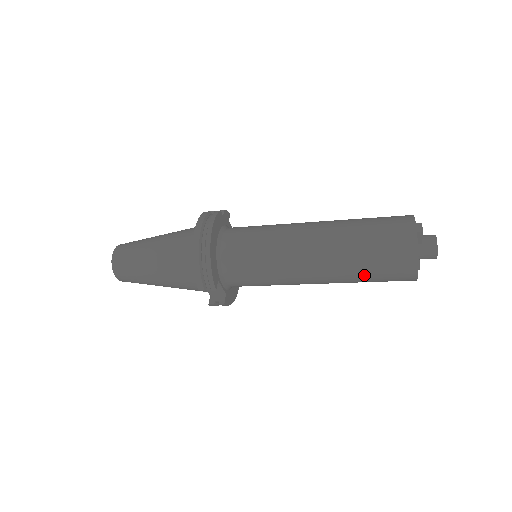
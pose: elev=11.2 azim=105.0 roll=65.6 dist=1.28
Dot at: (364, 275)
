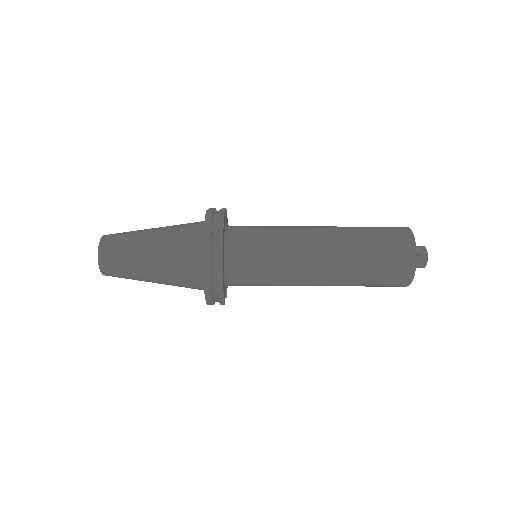
Dot at: occluded
